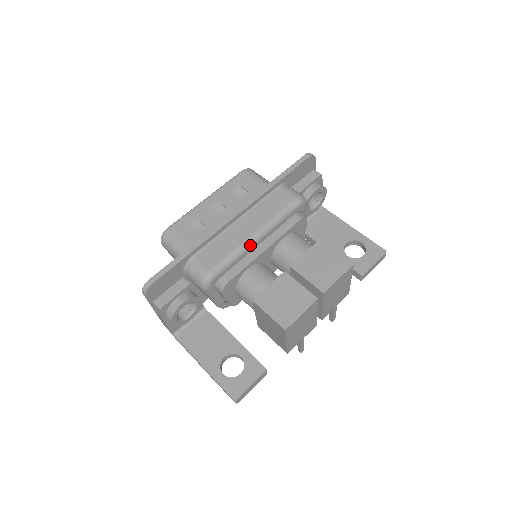
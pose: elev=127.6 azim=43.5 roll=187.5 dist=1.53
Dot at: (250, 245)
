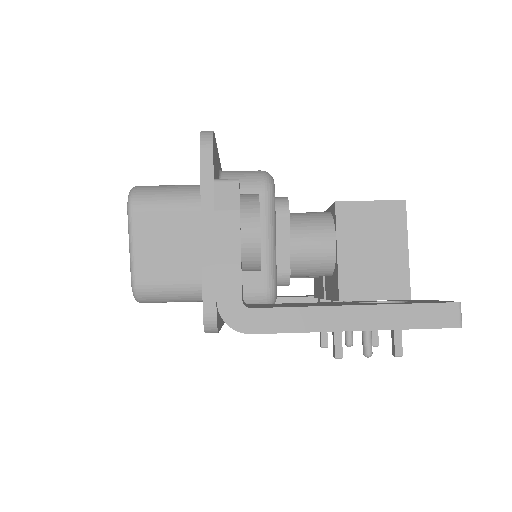
Dot at: occluded
